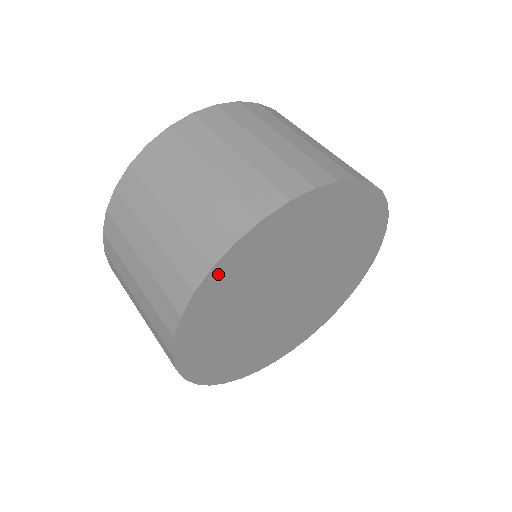
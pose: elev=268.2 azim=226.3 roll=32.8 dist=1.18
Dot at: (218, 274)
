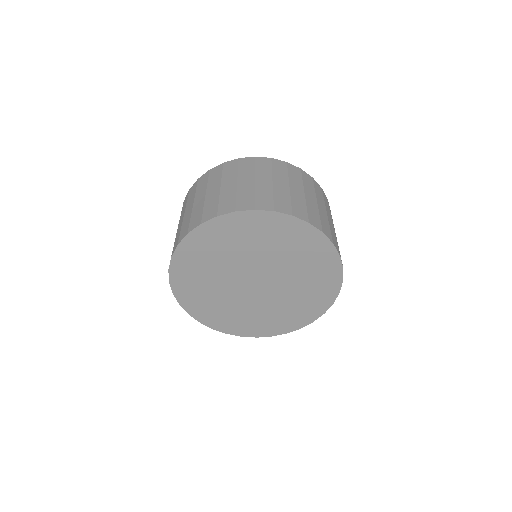
Dot at: (251, 217)
